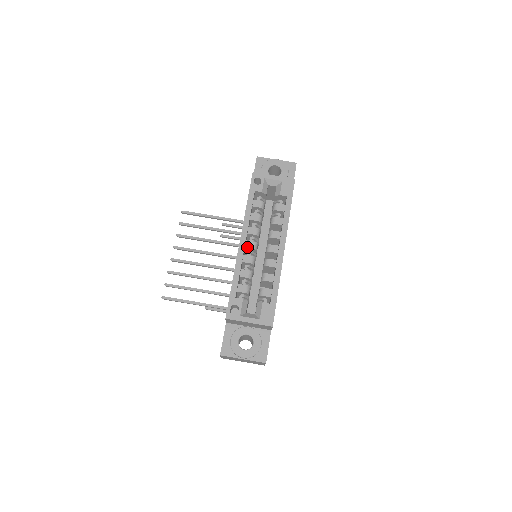
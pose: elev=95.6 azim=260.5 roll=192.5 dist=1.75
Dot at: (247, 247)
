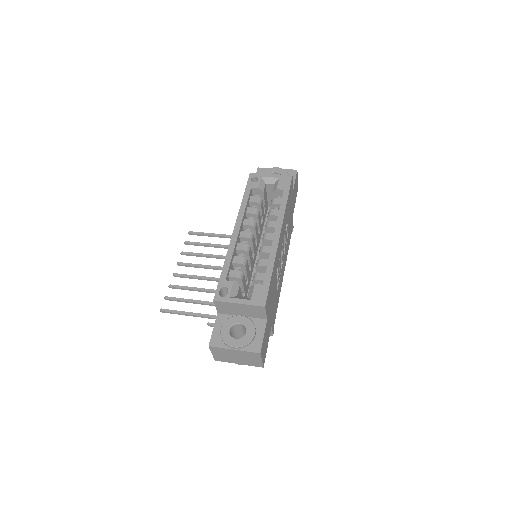
Dot at: (242, 236)
